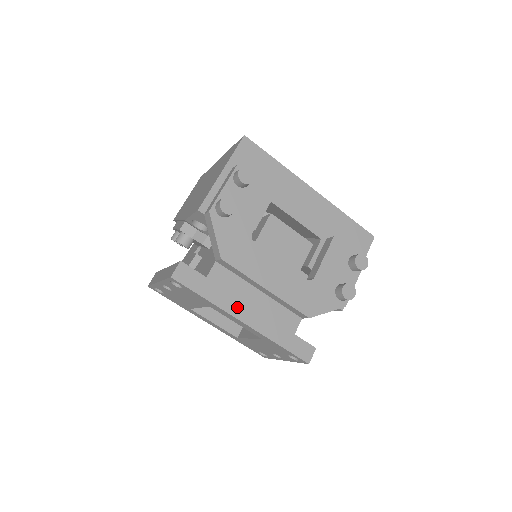
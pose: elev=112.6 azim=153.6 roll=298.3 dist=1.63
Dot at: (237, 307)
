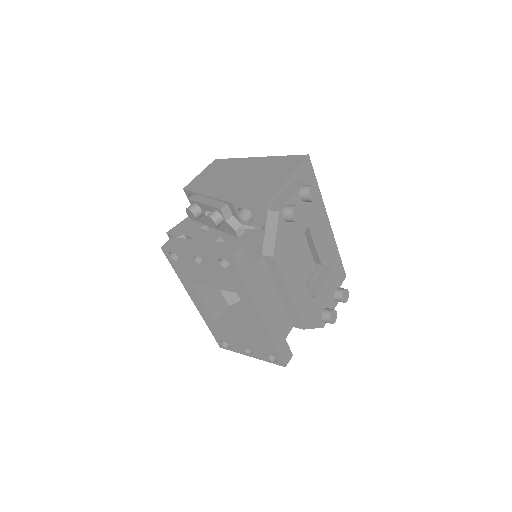
Dot at: (262, 302)
